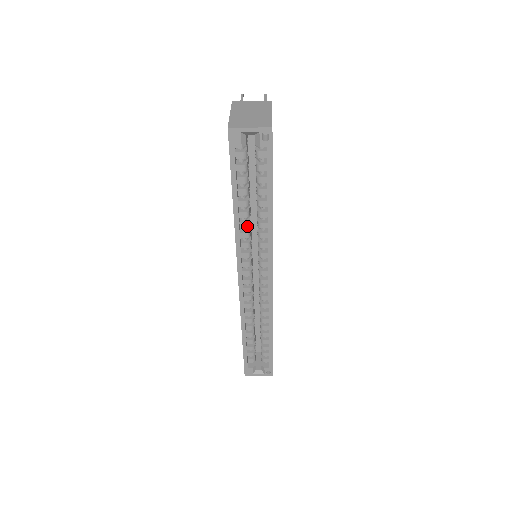
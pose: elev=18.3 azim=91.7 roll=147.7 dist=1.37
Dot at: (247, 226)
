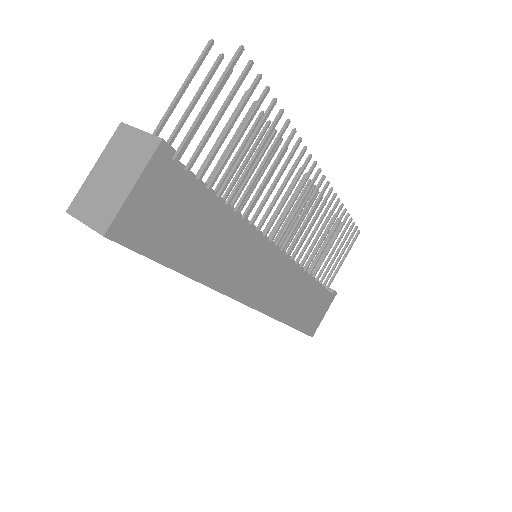
Dot at: occluded
